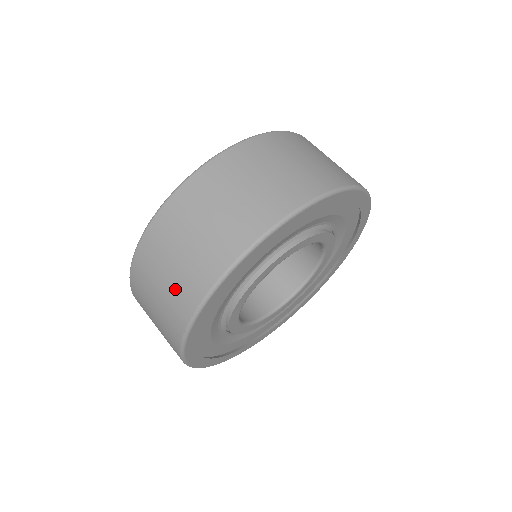
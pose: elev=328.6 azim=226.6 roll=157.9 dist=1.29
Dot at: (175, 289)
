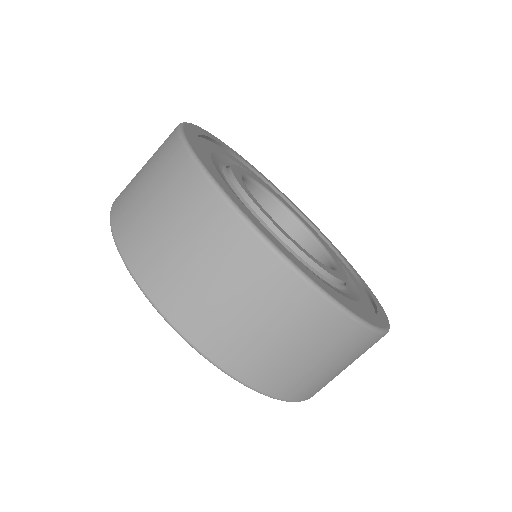
Dot at: (157, 169)
